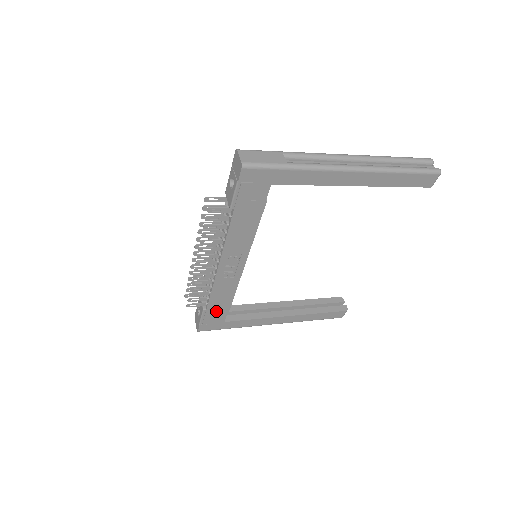
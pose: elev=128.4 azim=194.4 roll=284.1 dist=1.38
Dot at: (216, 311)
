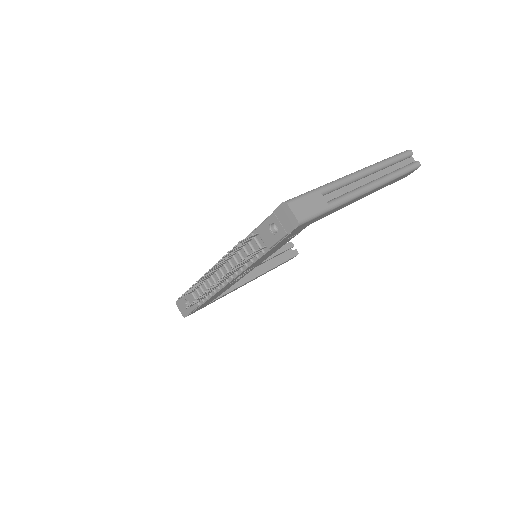
Dot at: (208, 301)
